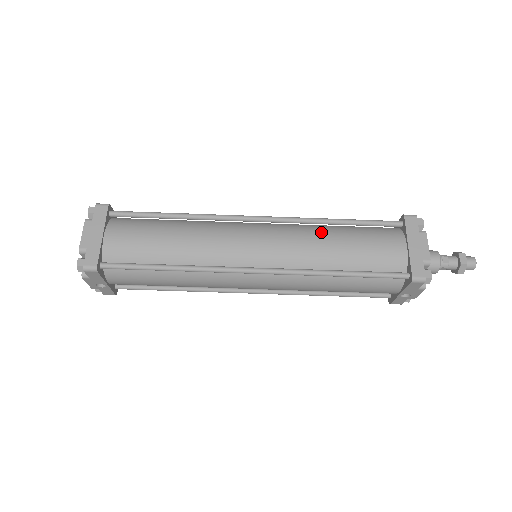
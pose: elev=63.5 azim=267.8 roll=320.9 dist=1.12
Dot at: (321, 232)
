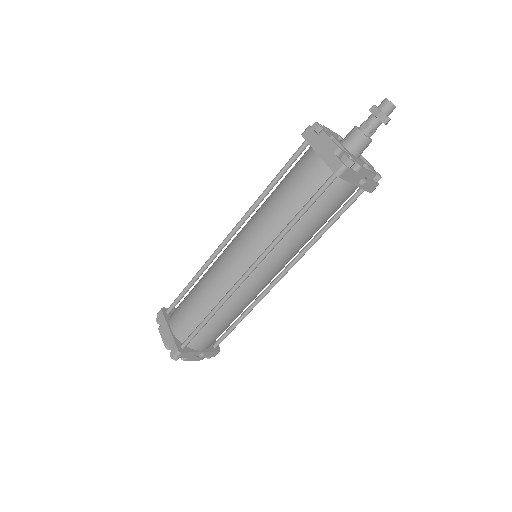
Dot at: (265, 205)
